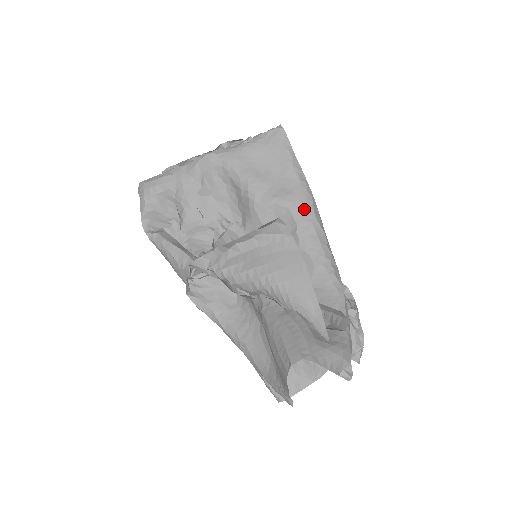
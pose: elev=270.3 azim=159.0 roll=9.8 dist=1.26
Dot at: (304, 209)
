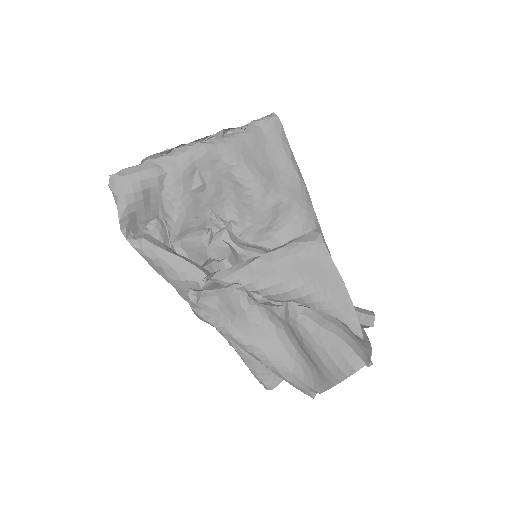
Dot at: (307, 207)
